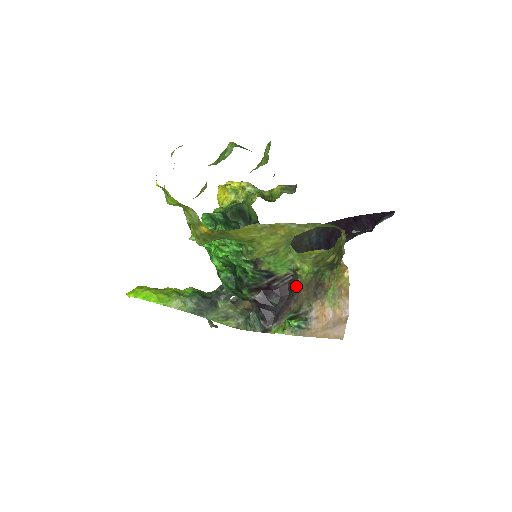
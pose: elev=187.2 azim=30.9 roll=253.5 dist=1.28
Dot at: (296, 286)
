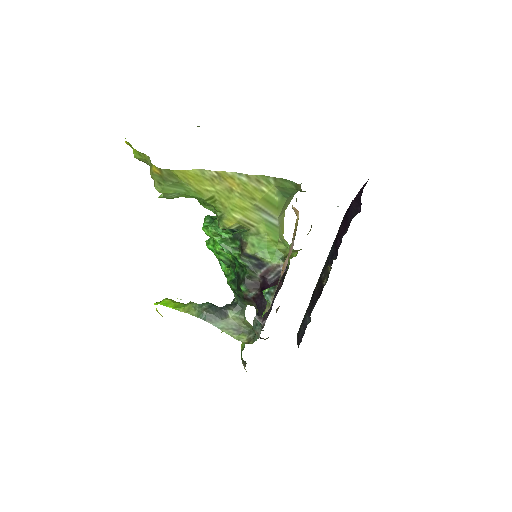
Dot at: (286, 273)
